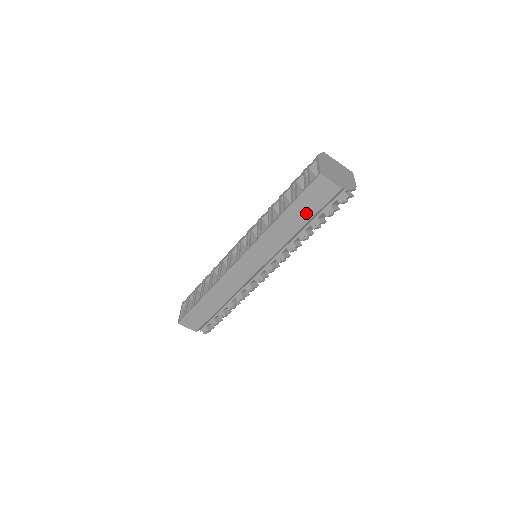
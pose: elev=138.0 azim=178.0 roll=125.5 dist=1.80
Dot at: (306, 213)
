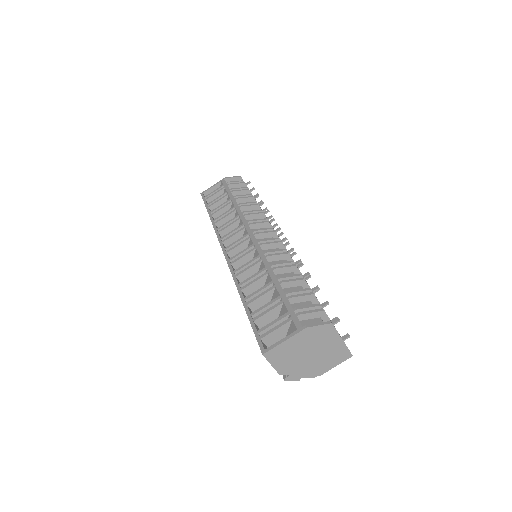
Dot at: occluded
